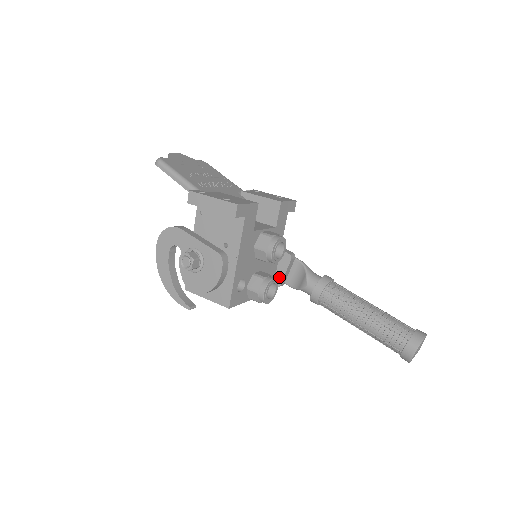
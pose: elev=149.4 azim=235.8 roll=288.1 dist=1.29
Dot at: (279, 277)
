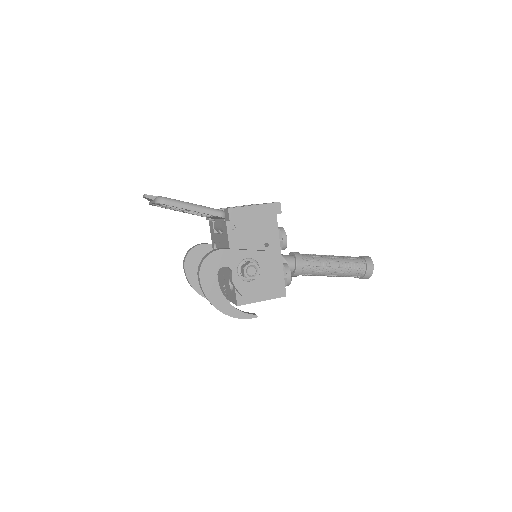
Dot at: occluded
